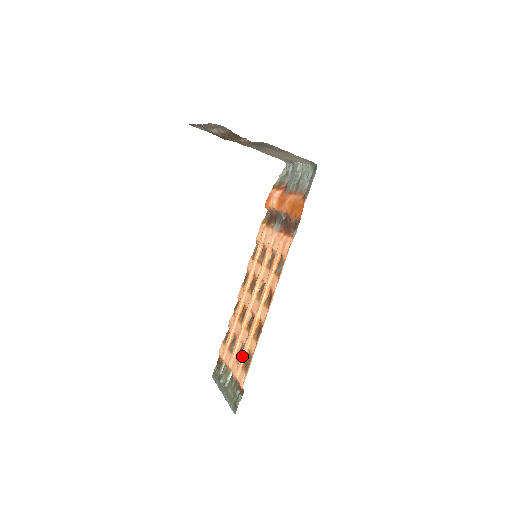
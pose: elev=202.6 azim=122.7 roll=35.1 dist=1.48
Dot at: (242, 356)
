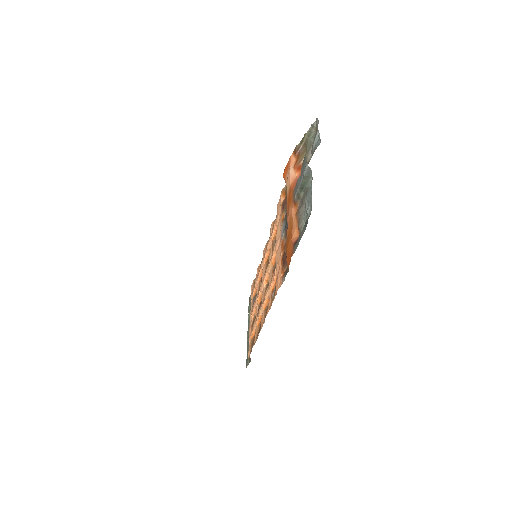
Dot at: occluded
